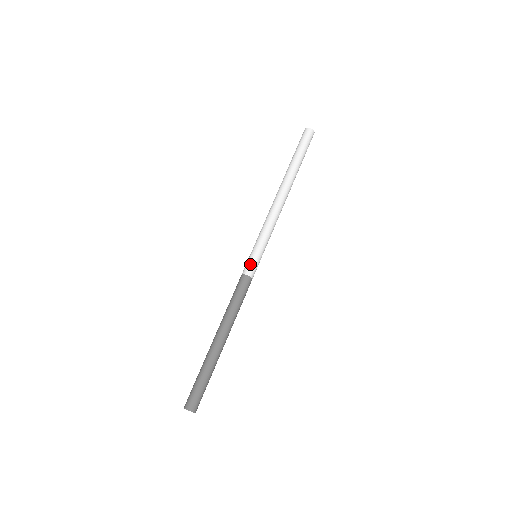
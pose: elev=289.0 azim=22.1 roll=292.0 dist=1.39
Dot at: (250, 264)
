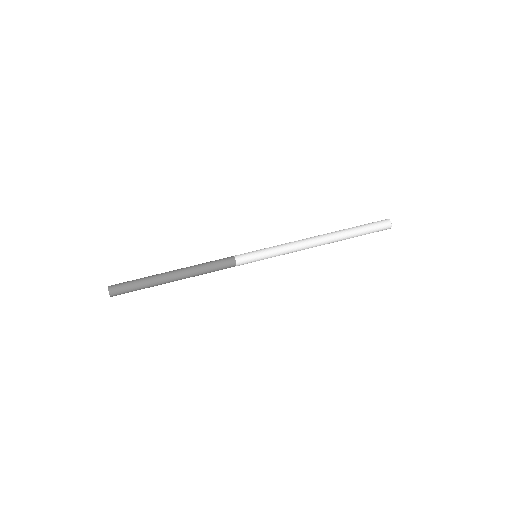
Dot at: (244, 253)
